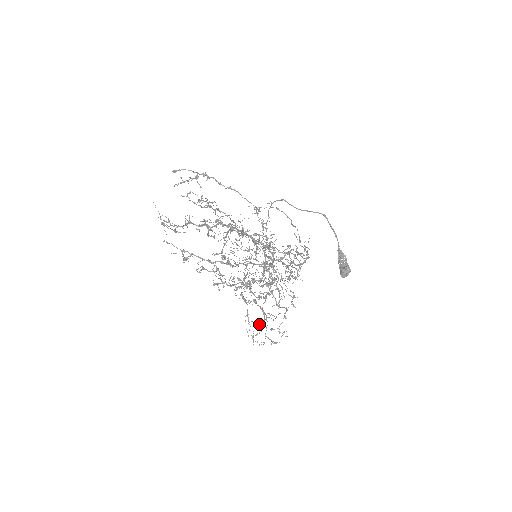
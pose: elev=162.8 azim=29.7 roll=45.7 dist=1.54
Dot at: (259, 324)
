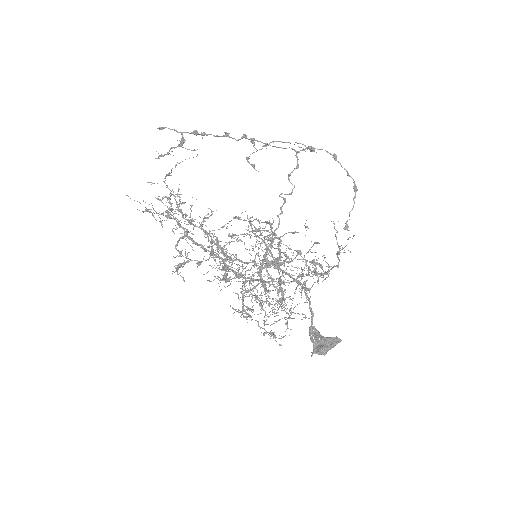
Dot at: occluded
